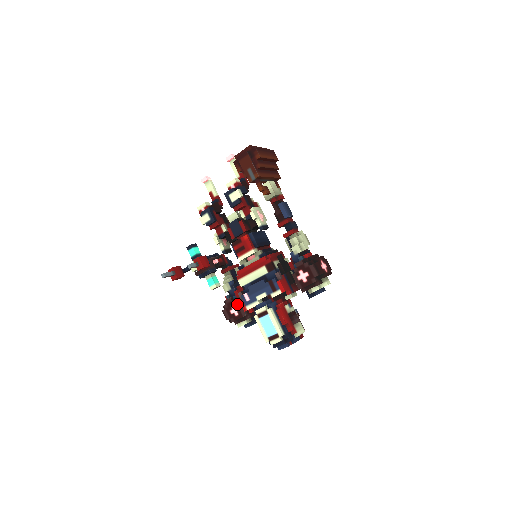
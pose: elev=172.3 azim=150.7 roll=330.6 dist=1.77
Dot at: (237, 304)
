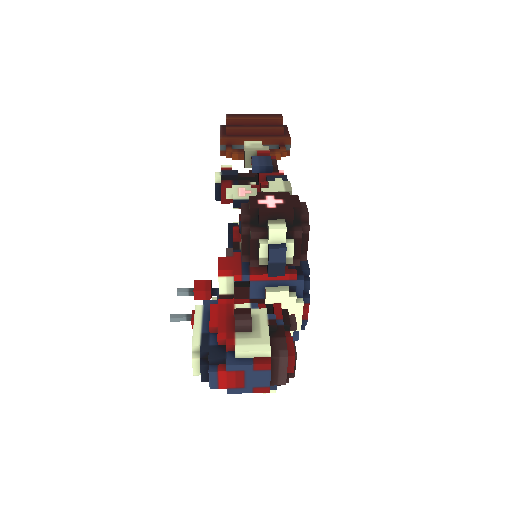
Dot at: occluded
